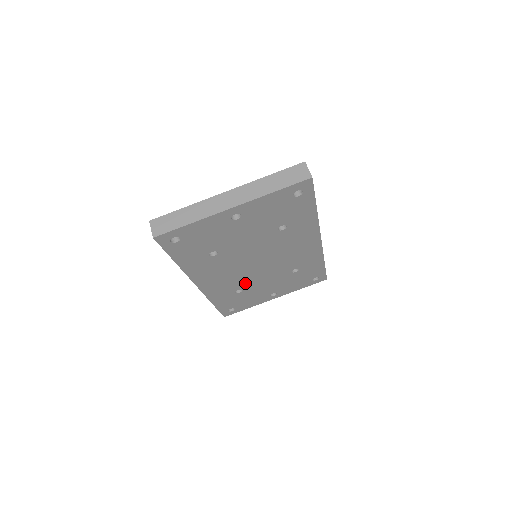
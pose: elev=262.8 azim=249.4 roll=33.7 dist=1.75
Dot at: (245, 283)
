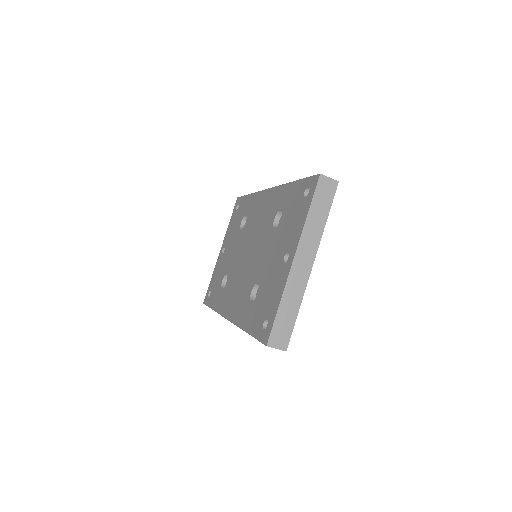
Dot at: occluded
